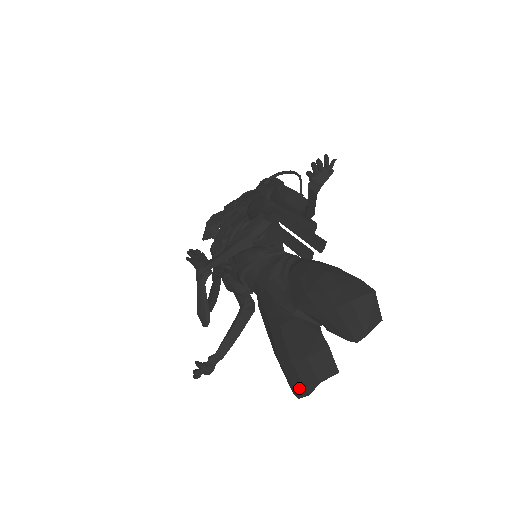
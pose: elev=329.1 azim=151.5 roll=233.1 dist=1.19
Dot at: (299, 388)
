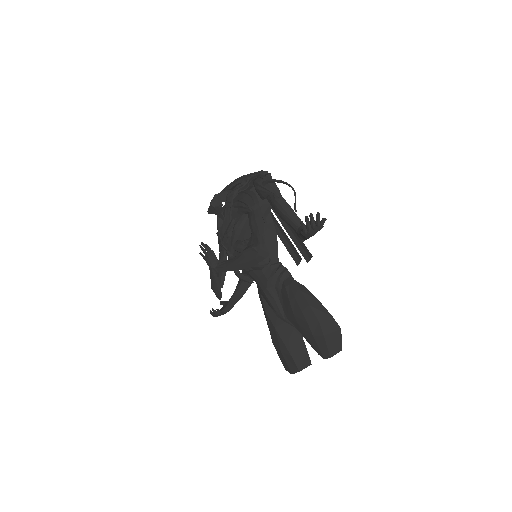
Dot at: (286, 367)
